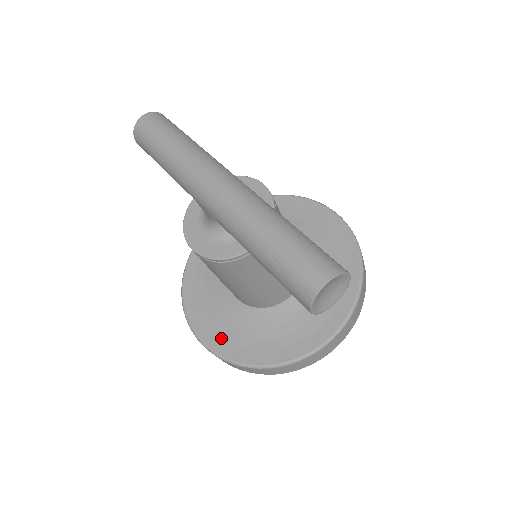
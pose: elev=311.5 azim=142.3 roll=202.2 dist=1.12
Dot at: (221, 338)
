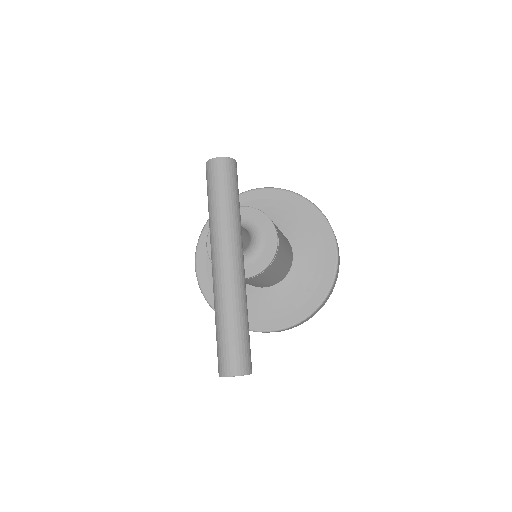
Dot at: (209, 278)
